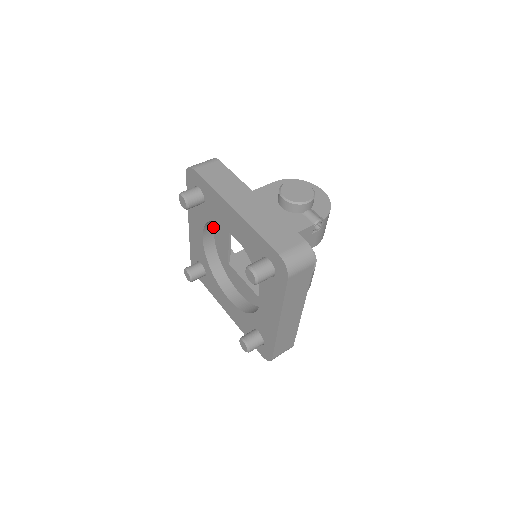
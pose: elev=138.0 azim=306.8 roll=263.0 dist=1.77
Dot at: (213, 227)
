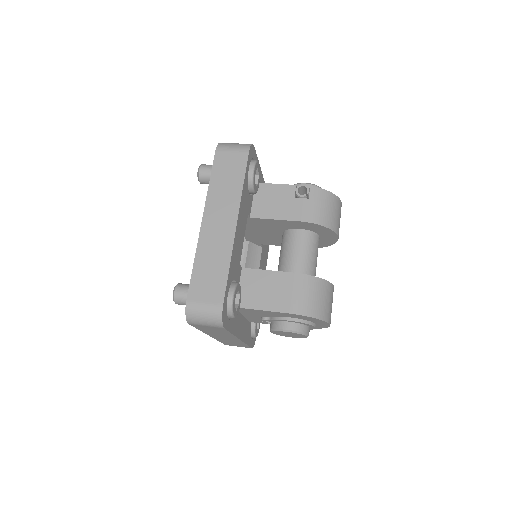
Dot at: occluded
